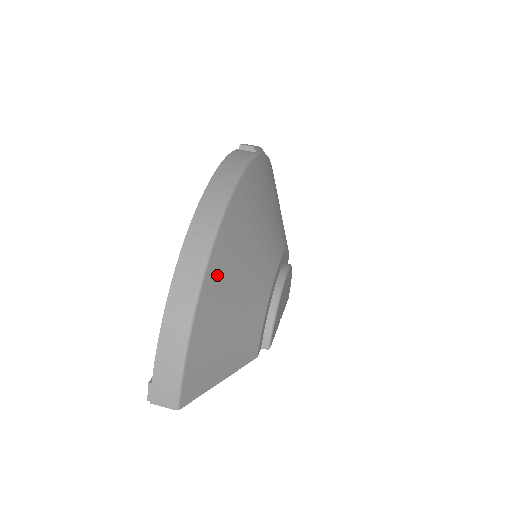
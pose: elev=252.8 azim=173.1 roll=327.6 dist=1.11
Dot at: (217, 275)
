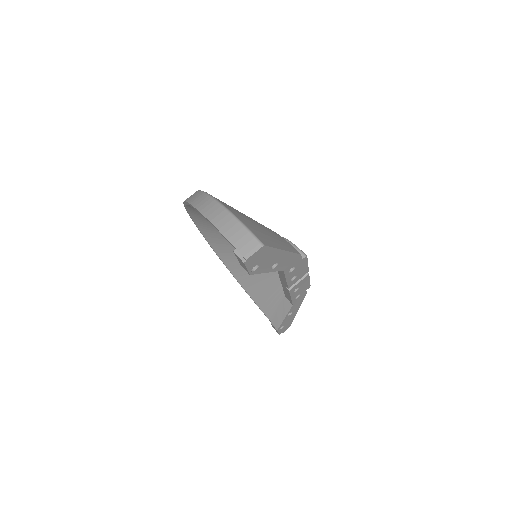
Dot at: occluded
